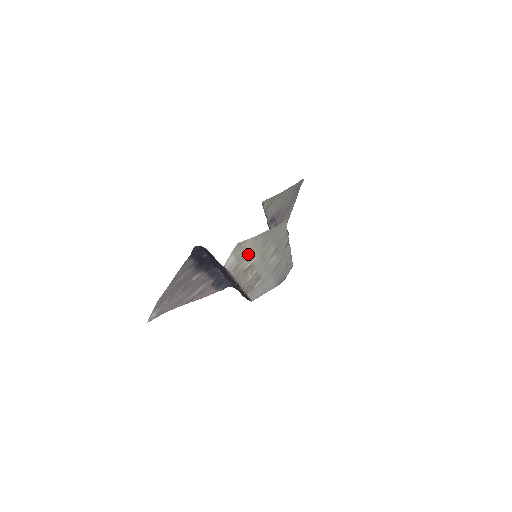
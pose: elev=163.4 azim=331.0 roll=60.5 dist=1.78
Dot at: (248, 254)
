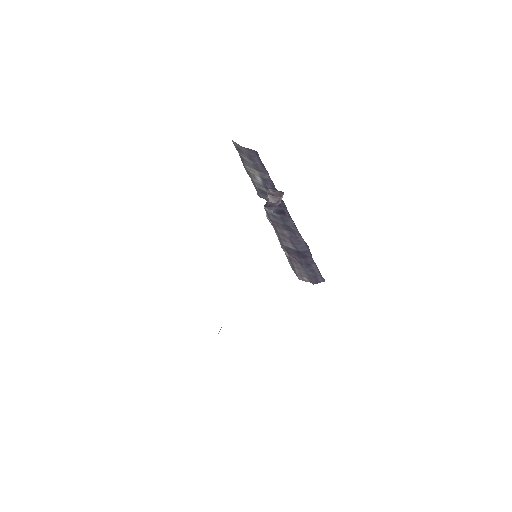
Dot at: occluded
